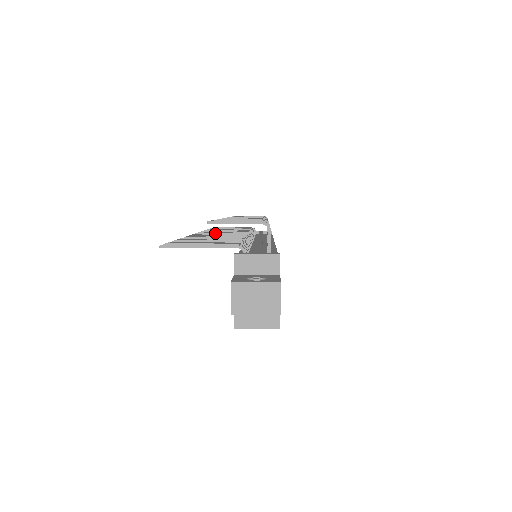
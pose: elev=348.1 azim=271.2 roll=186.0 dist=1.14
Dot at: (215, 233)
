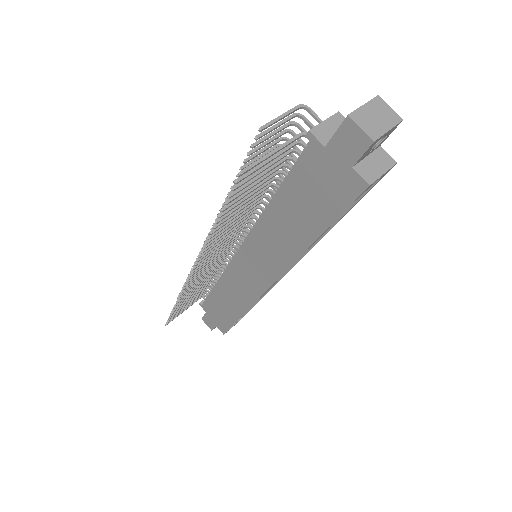
Dot at: occluded
